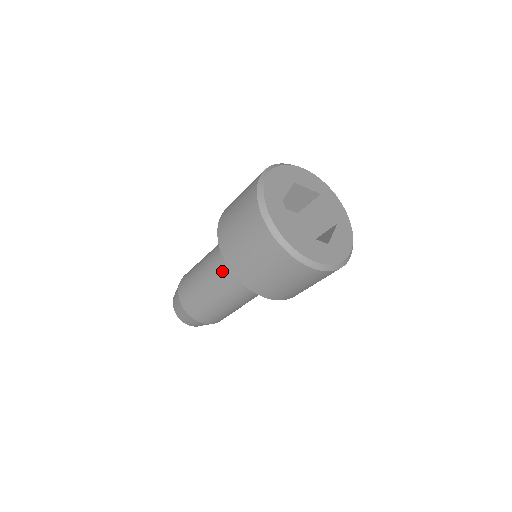
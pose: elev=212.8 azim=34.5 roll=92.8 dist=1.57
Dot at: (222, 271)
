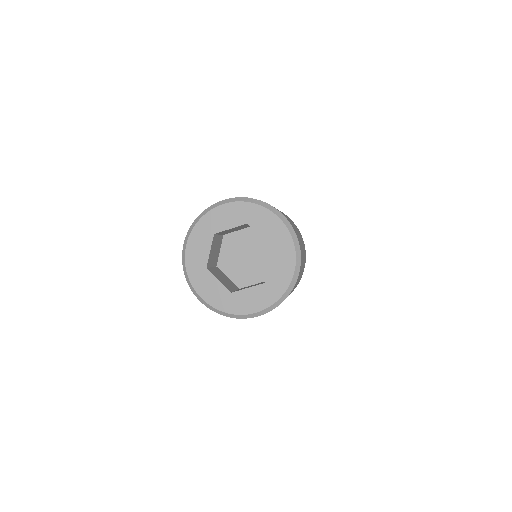
Dot at: occluded
